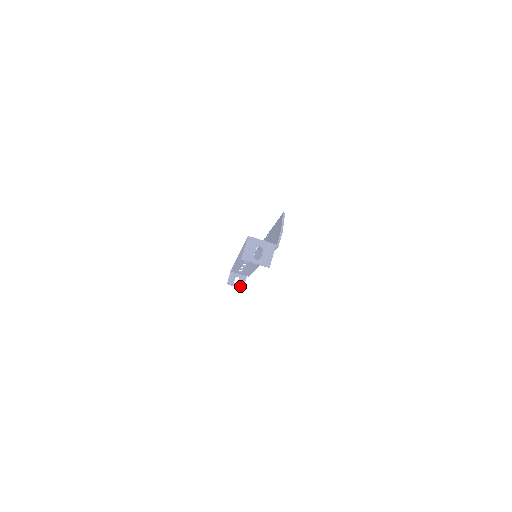
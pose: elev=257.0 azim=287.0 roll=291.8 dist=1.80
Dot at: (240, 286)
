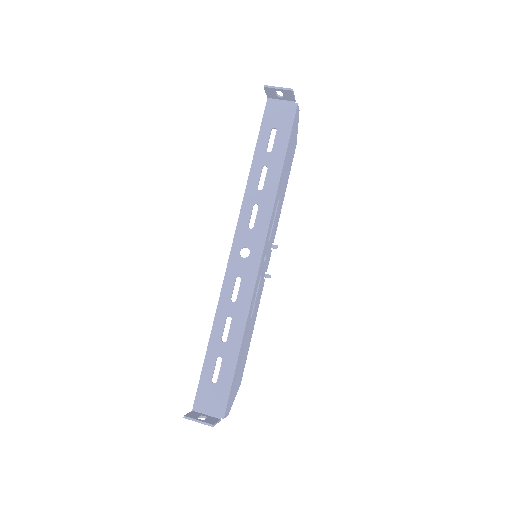
Dot at: (208, 422)
